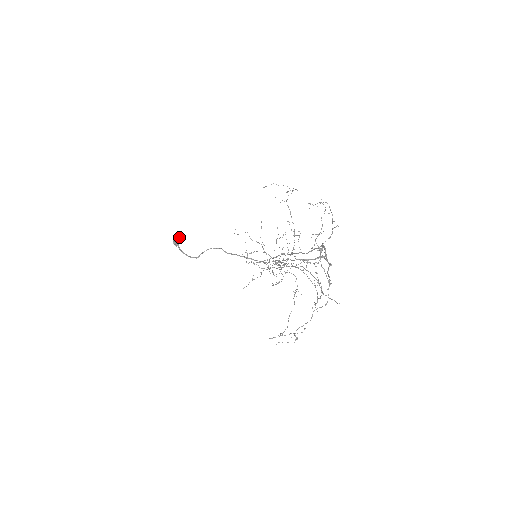
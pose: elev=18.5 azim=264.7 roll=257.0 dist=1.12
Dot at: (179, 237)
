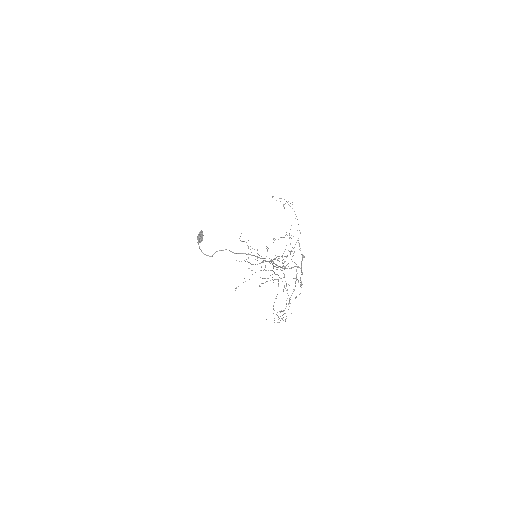
Dot at: (202, 236)
